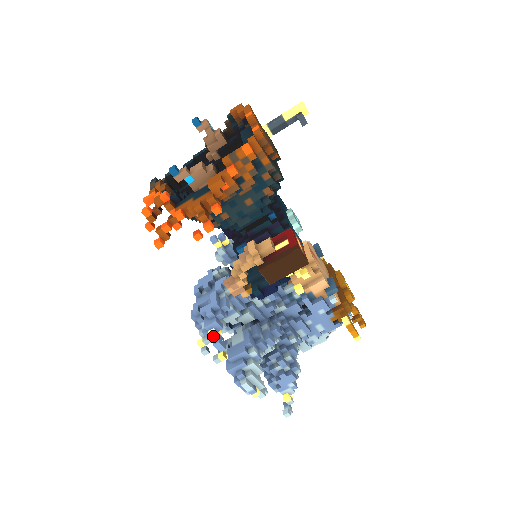
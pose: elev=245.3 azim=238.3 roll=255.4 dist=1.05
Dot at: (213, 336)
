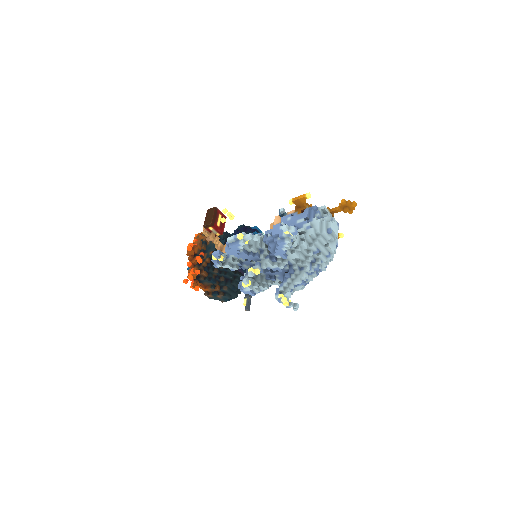
Dot at: (213, 256)
